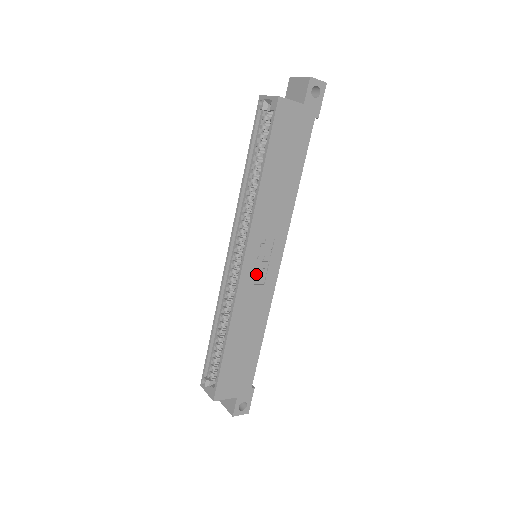
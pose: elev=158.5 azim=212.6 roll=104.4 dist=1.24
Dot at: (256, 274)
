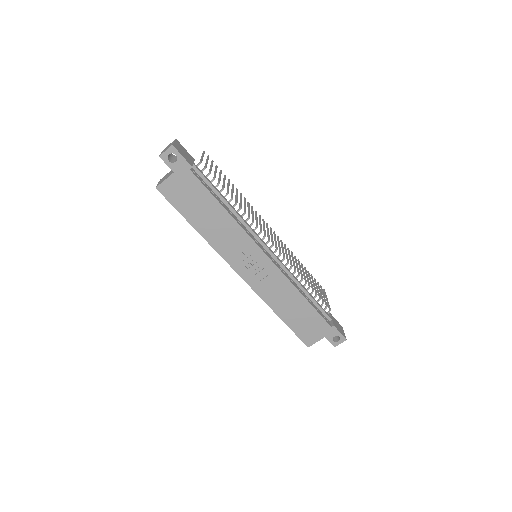
Dot at: (256, 274)
